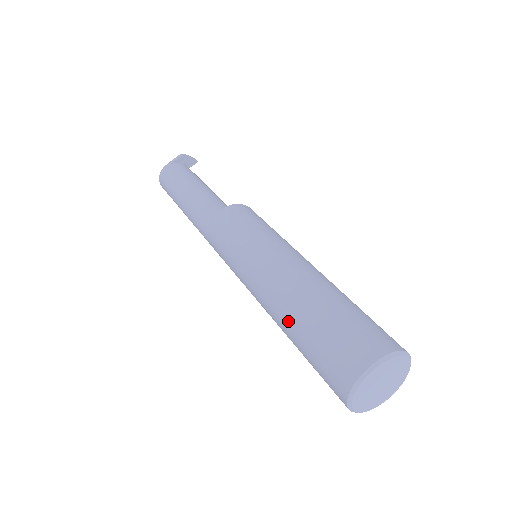
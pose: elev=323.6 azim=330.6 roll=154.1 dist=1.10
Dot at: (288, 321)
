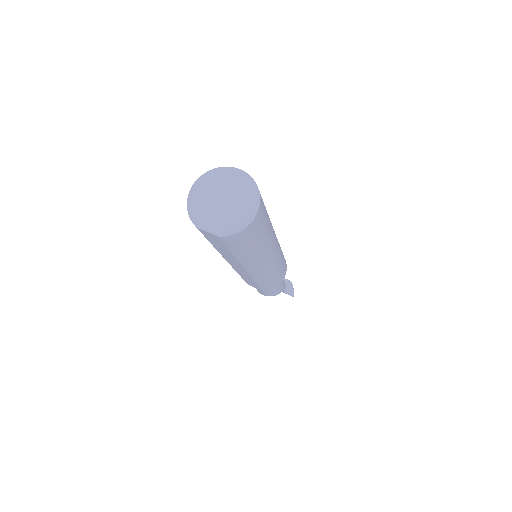
Dot at: occluded
